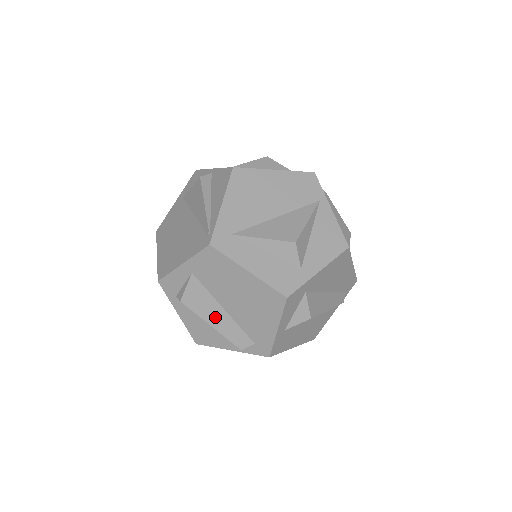
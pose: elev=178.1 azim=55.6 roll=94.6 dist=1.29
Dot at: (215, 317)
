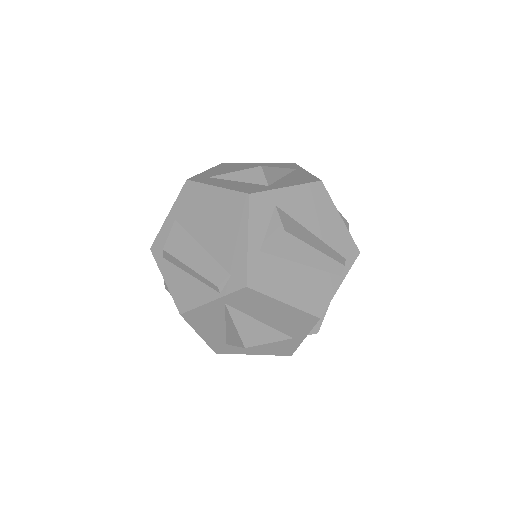
Dot at: (193, 256)
